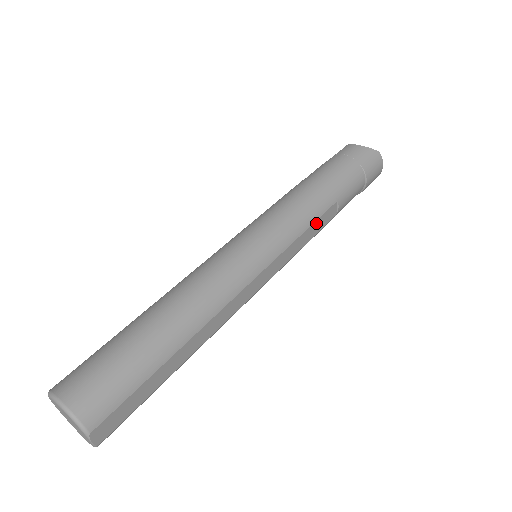
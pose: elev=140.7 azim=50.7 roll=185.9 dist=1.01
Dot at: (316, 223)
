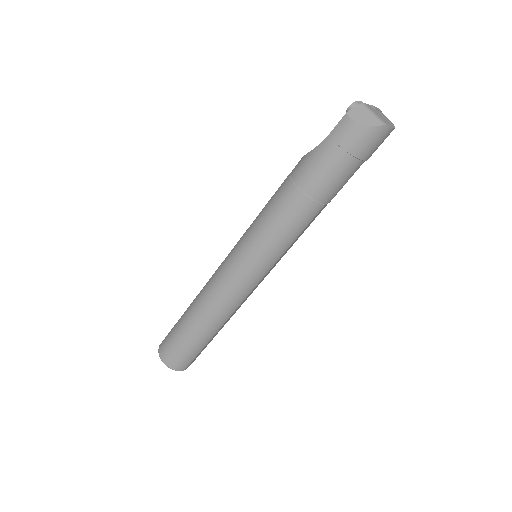
Dot at: (303, 230)
